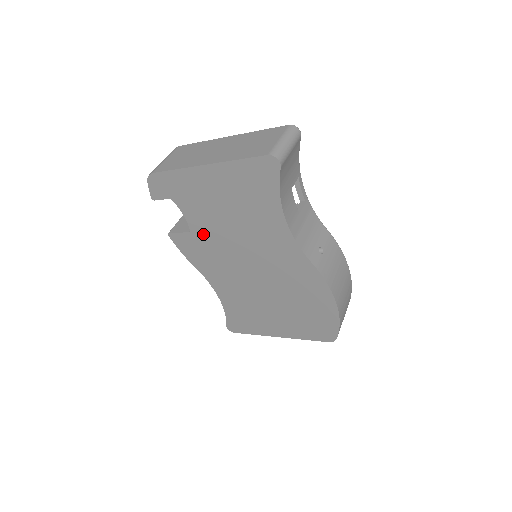
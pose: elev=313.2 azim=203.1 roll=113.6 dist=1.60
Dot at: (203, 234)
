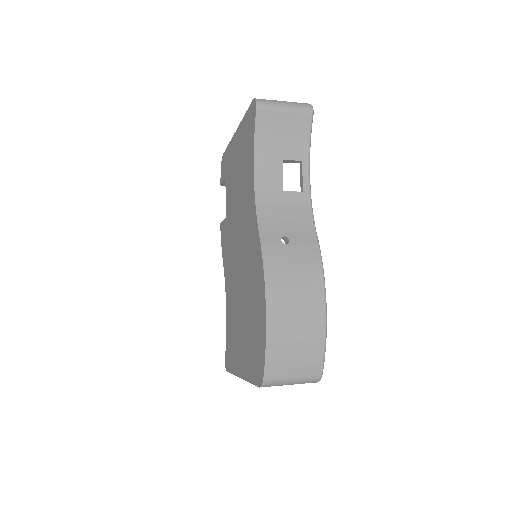
Dot at: (229, 217)
